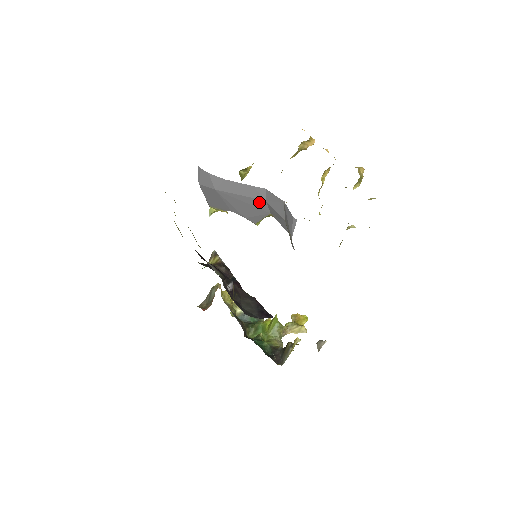
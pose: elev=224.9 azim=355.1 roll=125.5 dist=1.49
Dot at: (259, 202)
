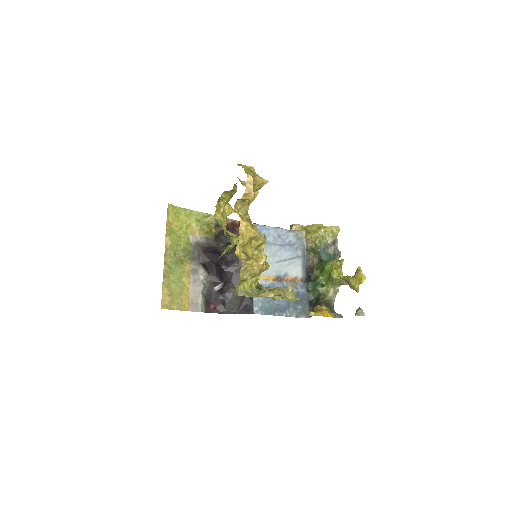
Dot at: occluded
